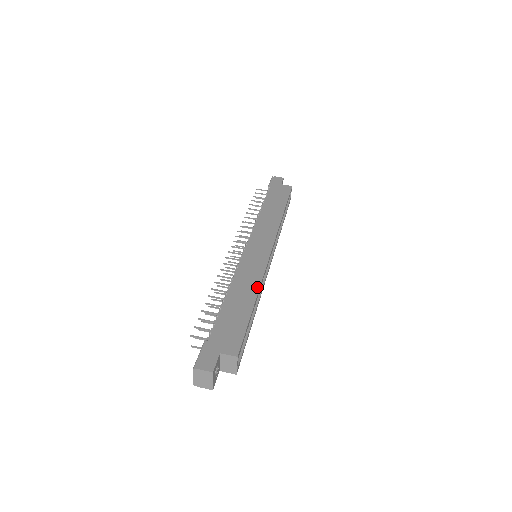
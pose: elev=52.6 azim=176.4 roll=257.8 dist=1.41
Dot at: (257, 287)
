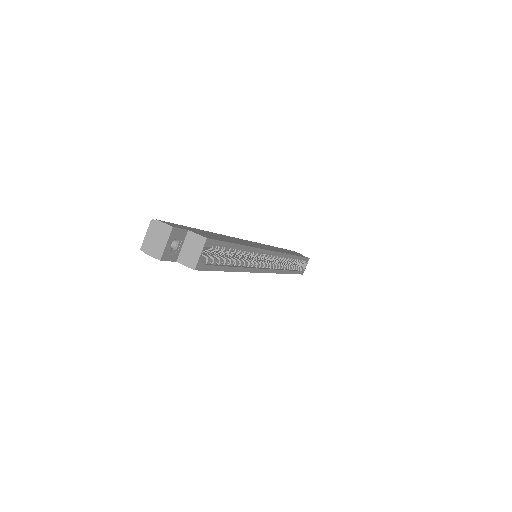
Dot at: (250, 245)
